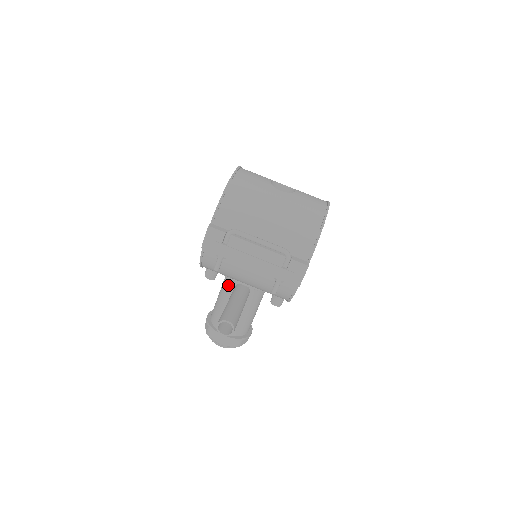
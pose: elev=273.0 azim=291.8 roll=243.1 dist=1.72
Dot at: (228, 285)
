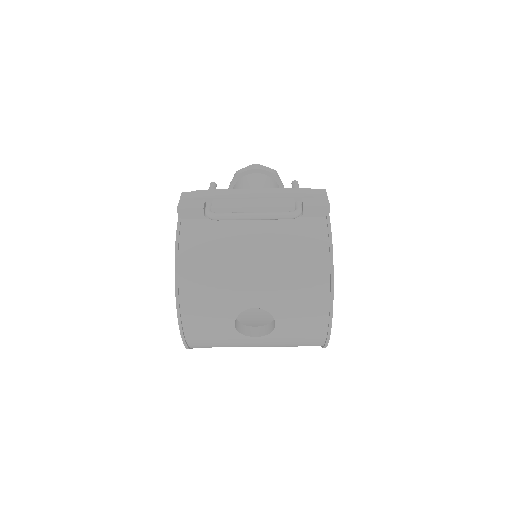
Dot at: occluded
